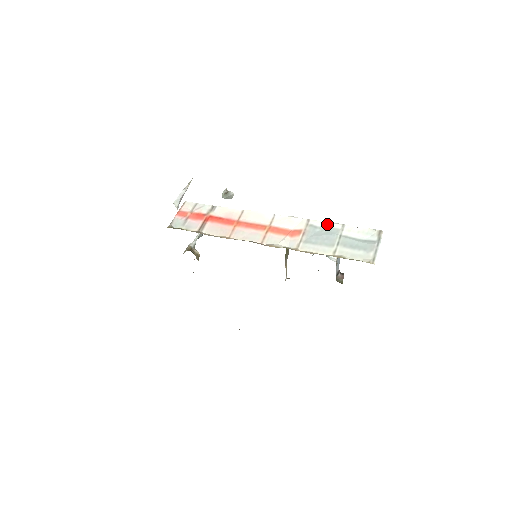
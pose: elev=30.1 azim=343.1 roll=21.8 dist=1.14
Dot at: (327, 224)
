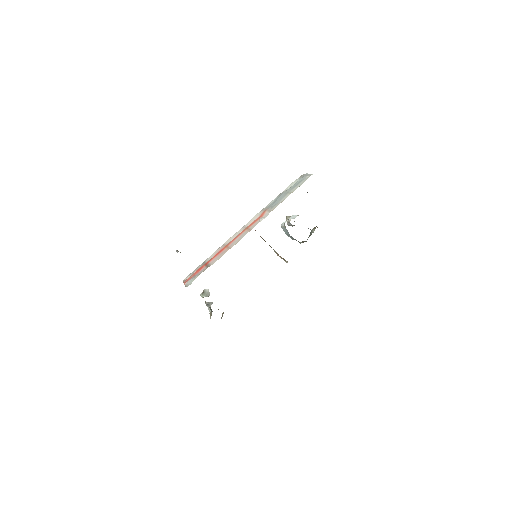
Dot at: (274, 200)
